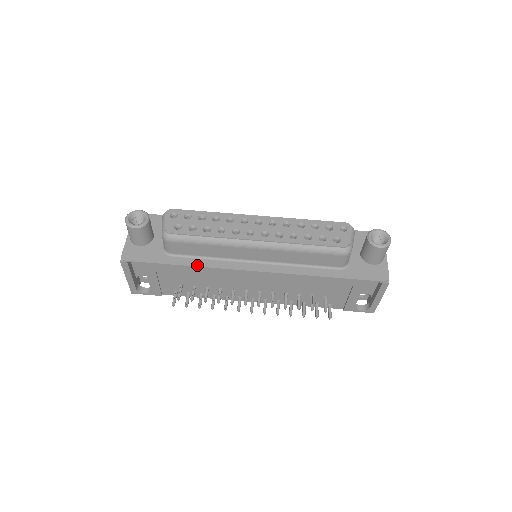
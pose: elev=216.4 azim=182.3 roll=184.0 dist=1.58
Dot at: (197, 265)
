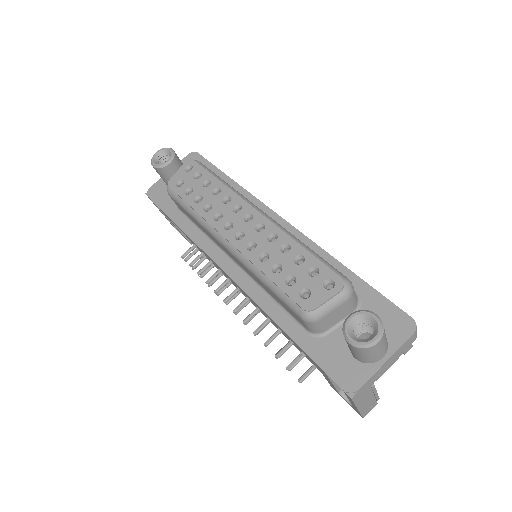
Dot at: (187, 233)
